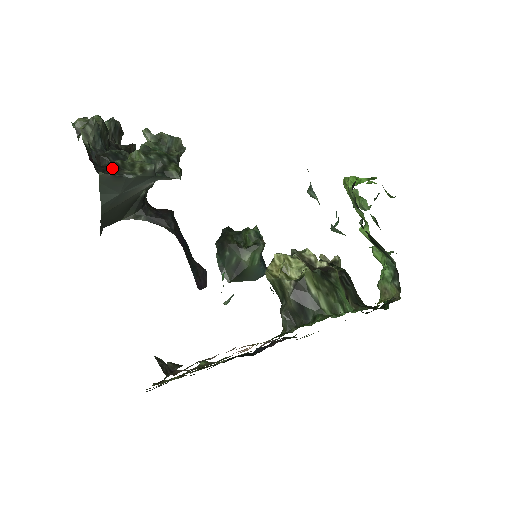
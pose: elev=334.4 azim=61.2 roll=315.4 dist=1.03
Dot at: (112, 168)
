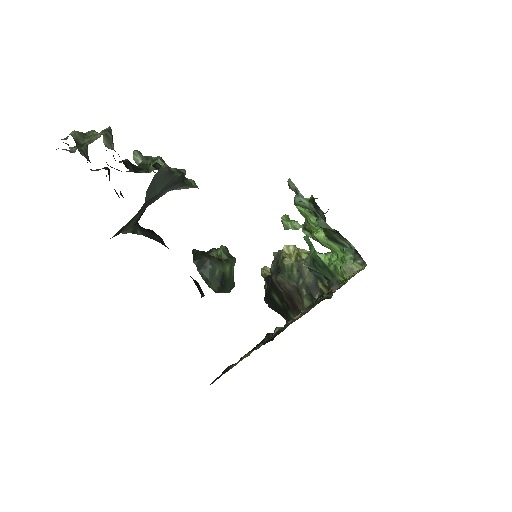
Dot at: (160, 166)
